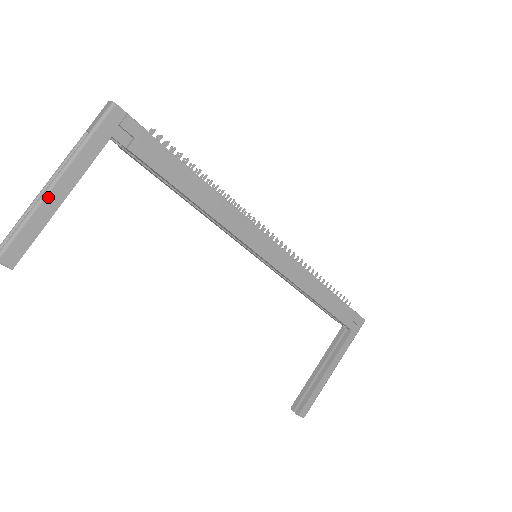
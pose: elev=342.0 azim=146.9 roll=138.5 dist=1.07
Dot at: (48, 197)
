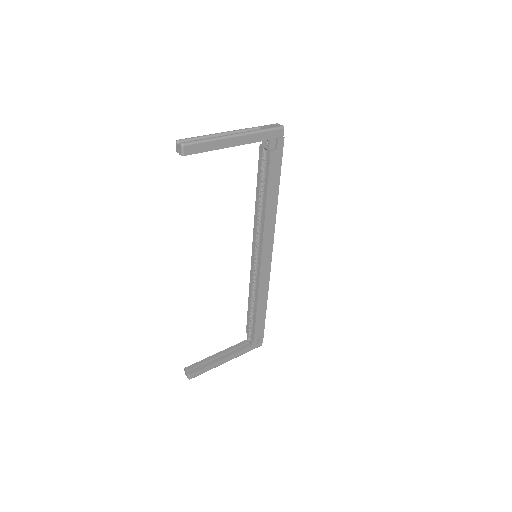
Dot at: (227, 139)
